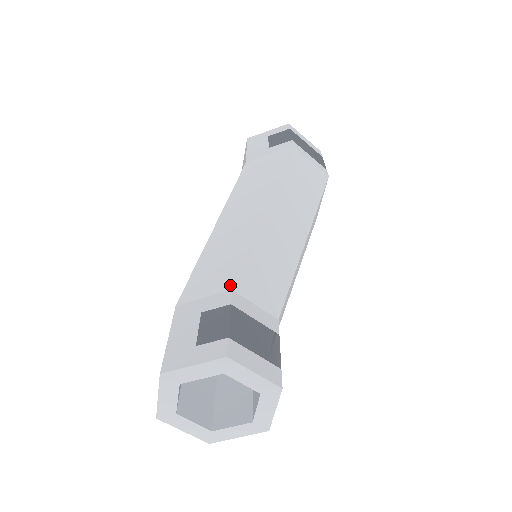
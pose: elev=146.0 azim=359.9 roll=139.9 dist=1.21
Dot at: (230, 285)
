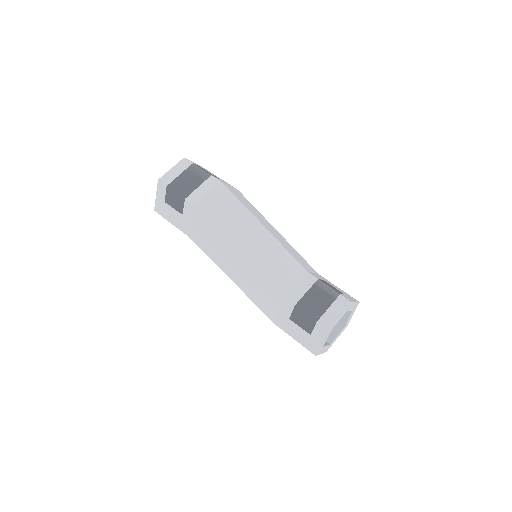
Dot at: (280, 297)
